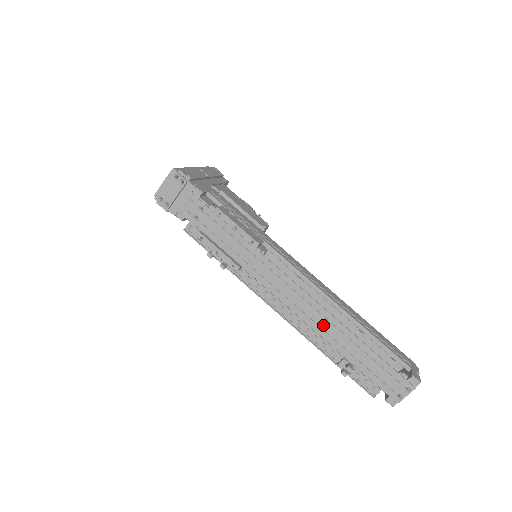
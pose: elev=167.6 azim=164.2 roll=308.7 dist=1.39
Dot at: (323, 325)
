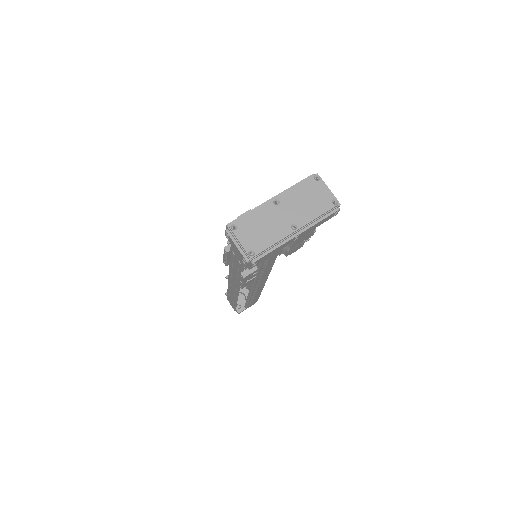
Dot at: (232, 291)
